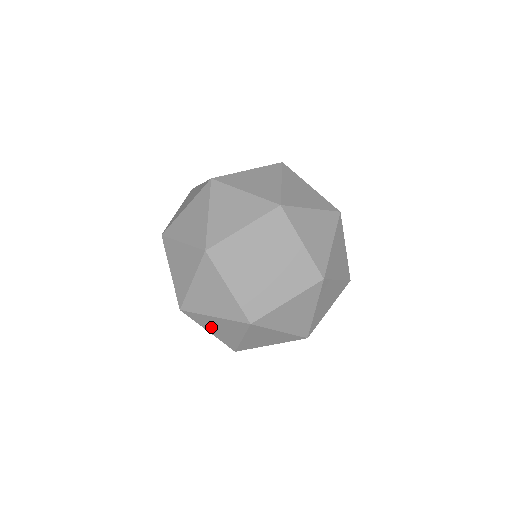
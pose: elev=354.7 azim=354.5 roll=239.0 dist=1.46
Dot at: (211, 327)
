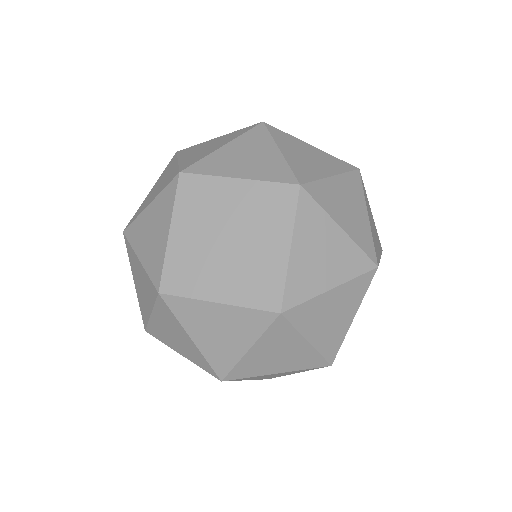
Dot at: (136, 276)
